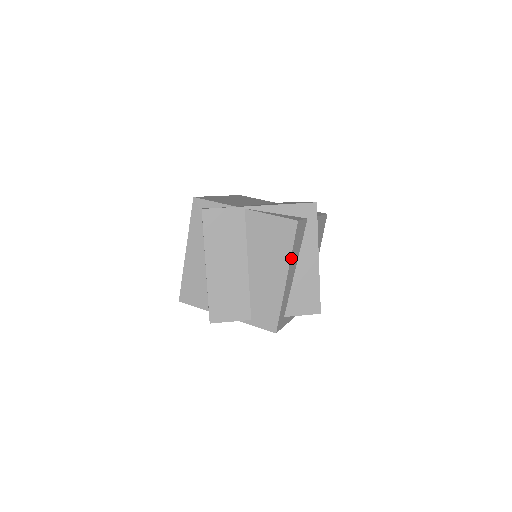
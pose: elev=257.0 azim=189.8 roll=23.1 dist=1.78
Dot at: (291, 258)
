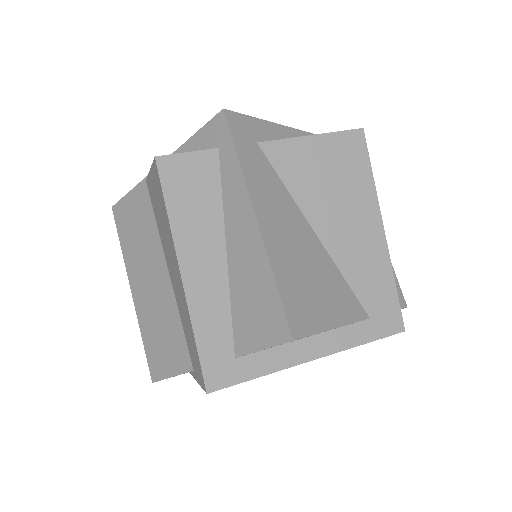
Dot at: (176, 233)
